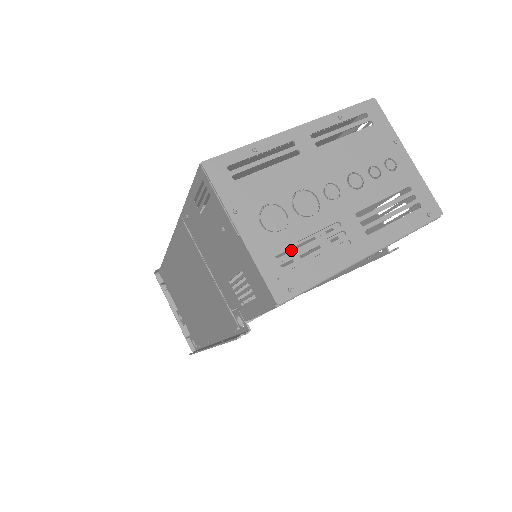
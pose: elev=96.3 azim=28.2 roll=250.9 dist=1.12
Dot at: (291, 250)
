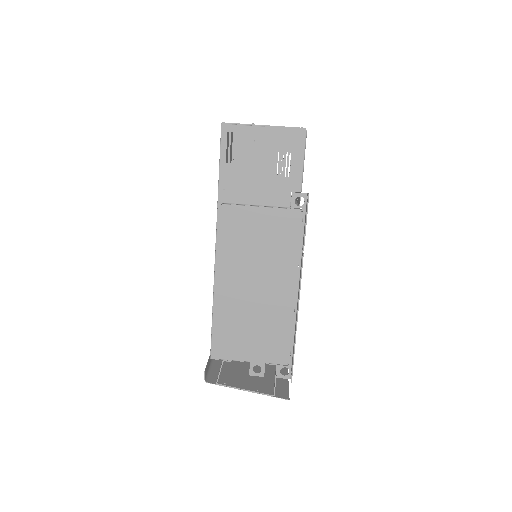
Dot at: occluded
